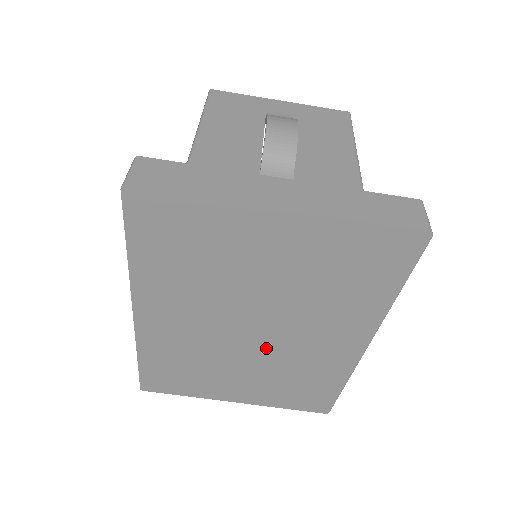
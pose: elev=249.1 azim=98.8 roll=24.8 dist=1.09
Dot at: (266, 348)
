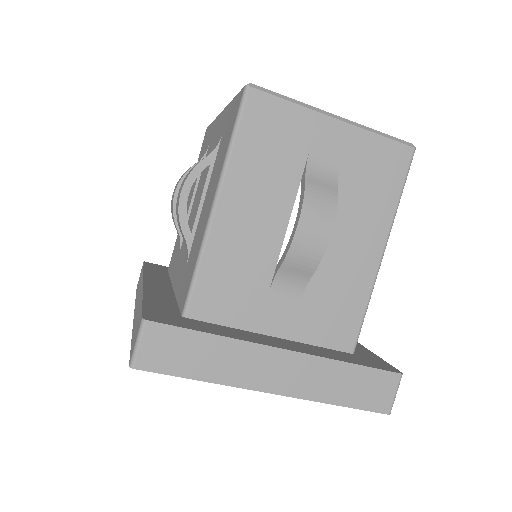
Dot at: occluded
